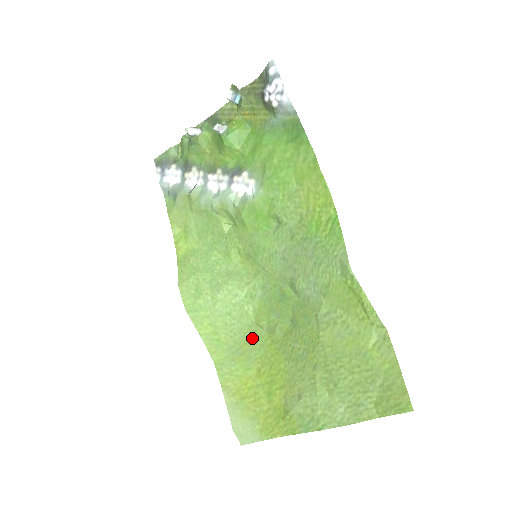
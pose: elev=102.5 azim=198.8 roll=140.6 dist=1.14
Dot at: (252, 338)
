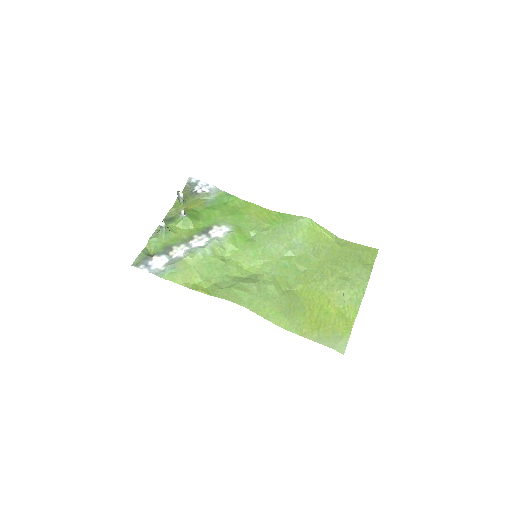
Dot at: (290, 298)
